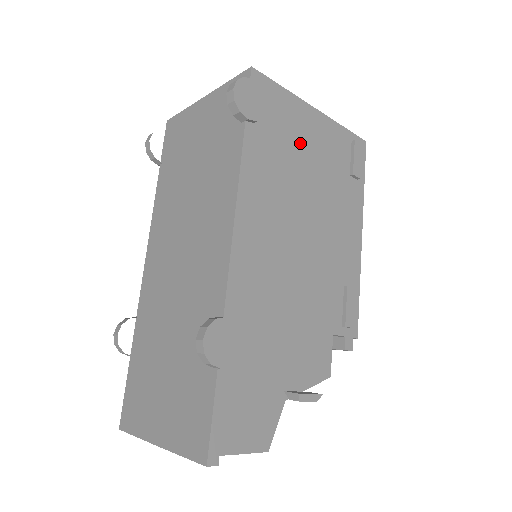
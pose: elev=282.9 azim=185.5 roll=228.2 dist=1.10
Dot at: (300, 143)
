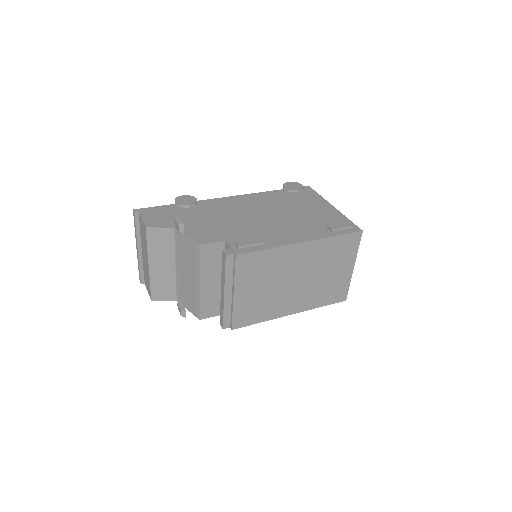
Dot at: (306, 205)
